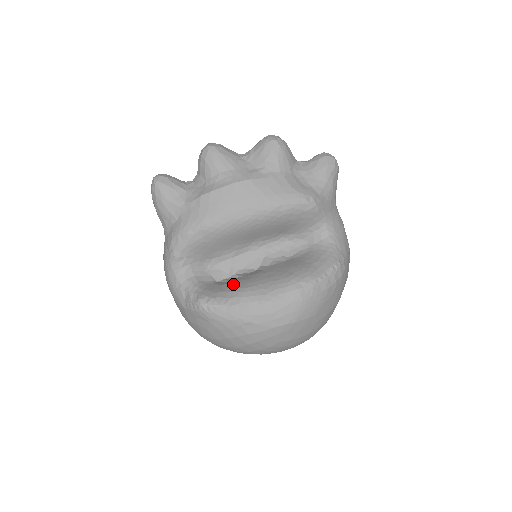
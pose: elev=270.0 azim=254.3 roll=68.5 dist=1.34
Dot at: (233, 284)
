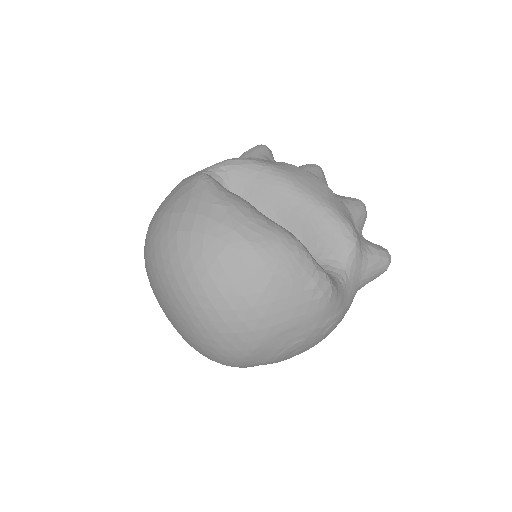
Dot at: occluded
